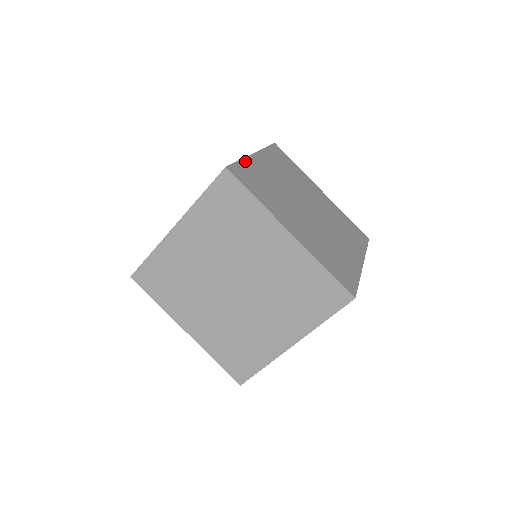
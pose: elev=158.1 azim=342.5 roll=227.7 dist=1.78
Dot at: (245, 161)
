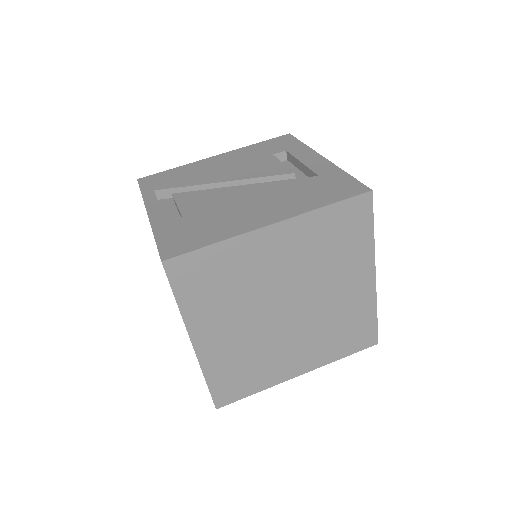
Dot at: (225, 244)
